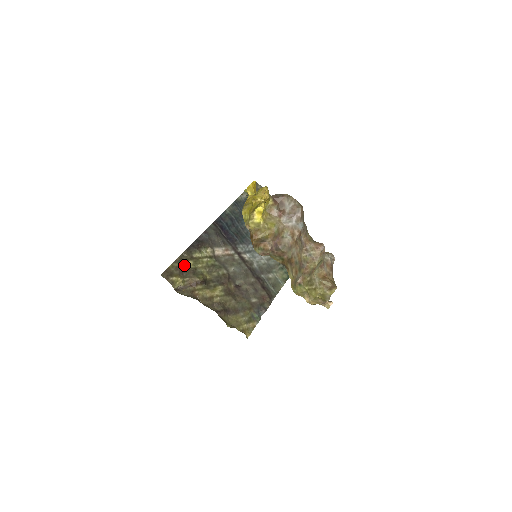
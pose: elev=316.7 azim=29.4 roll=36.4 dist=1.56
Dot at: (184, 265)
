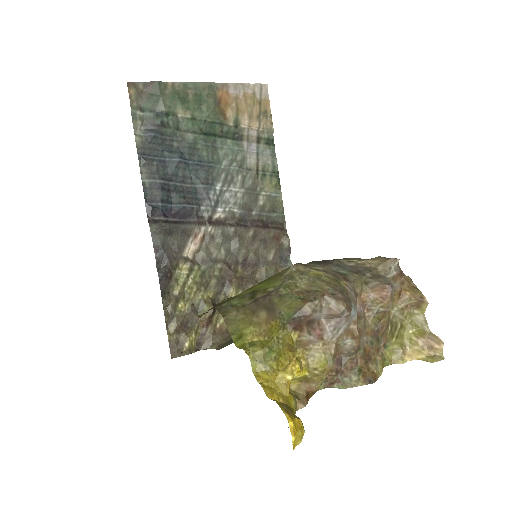
Dot at: (179, 317)
